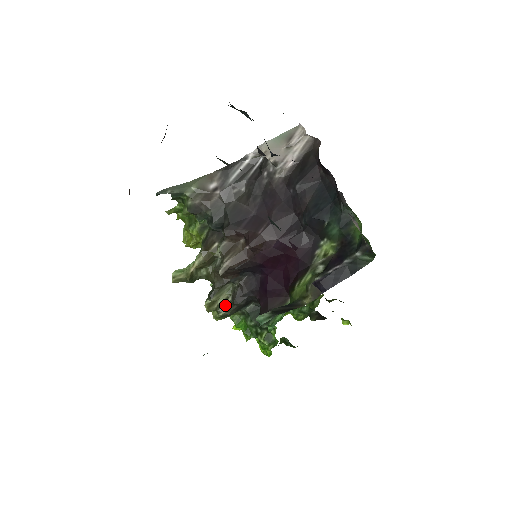
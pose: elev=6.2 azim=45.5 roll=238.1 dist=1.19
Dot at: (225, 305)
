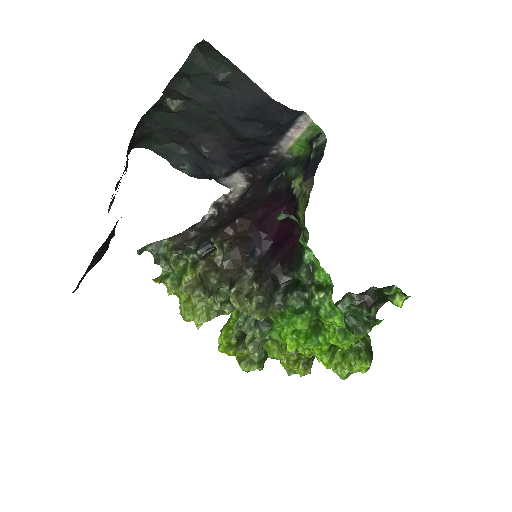
Dot at: (253, 293)
